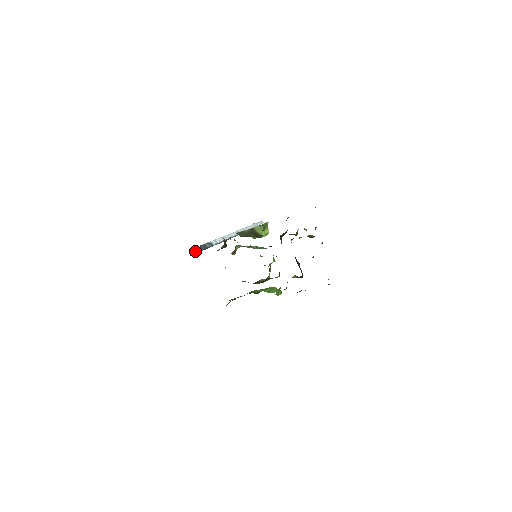
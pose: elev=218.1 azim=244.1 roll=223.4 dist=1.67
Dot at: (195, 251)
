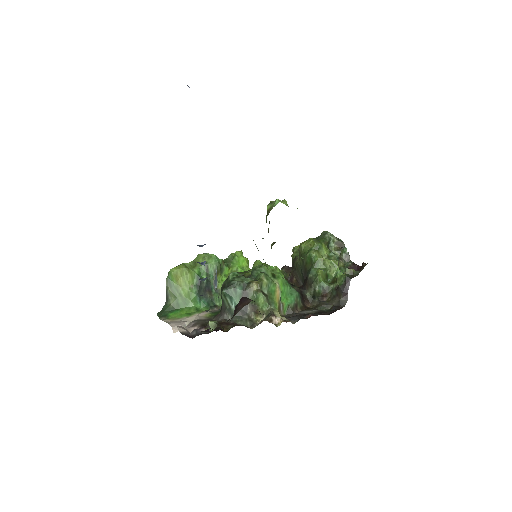
Dot at: occluded
